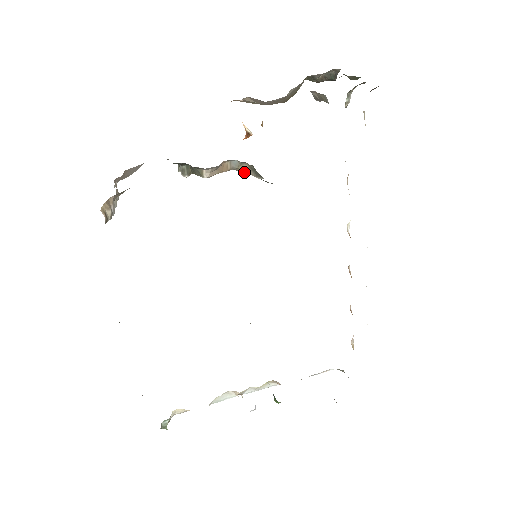
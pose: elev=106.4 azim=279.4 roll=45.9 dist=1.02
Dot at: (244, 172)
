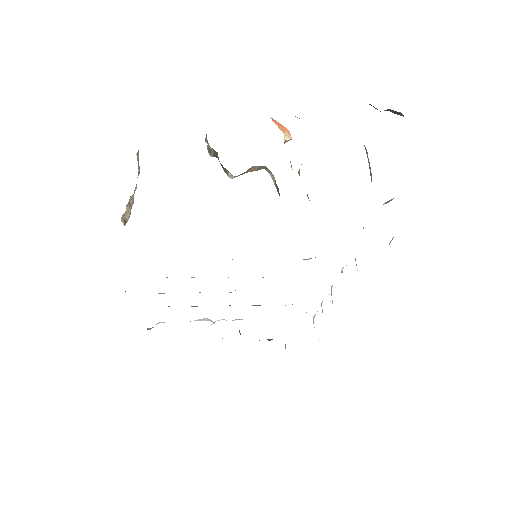
Dot at: (270, 175)
